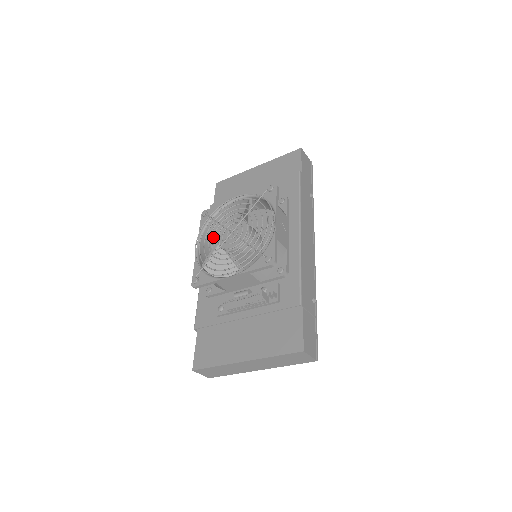
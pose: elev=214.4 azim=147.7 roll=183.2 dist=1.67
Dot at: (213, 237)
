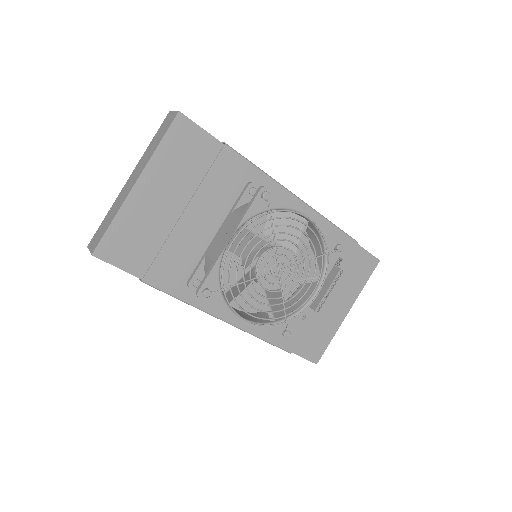
Dot at: (260, 295)
